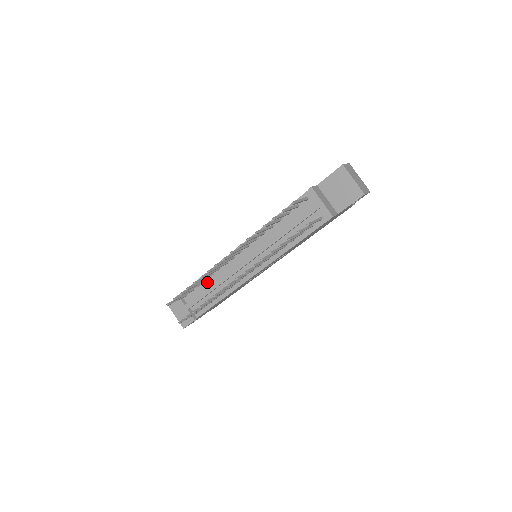
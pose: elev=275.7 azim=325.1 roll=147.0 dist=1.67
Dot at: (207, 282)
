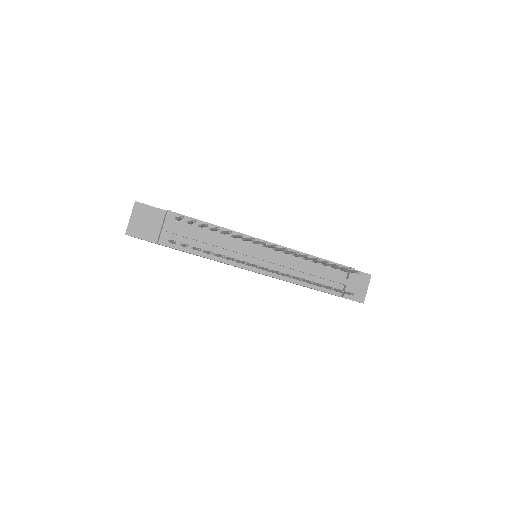
Dot at: (210, 232)
